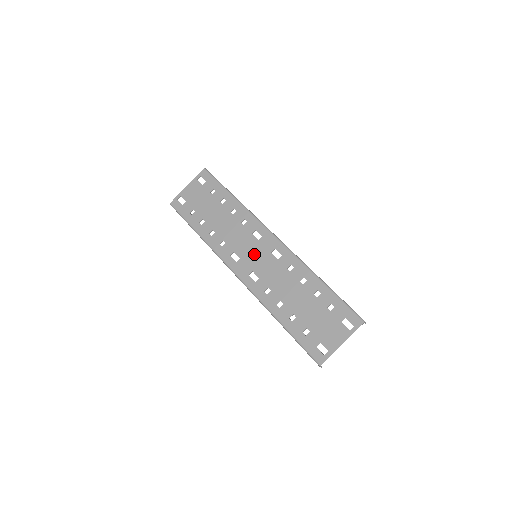
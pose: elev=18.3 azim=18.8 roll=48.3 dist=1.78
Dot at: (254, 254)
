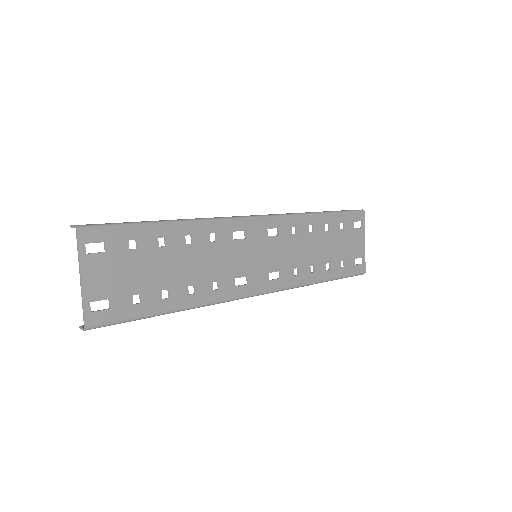
Dot at: (256, 256)
